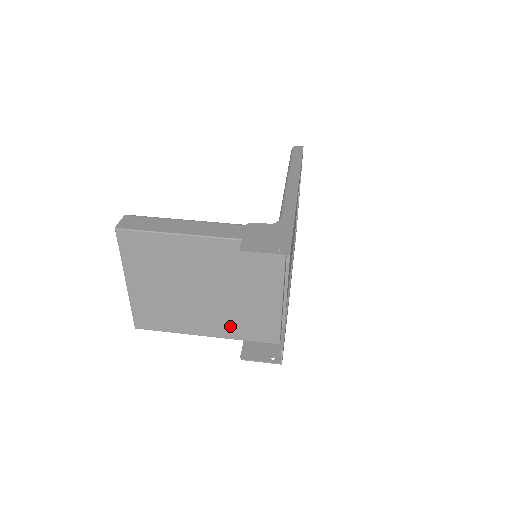
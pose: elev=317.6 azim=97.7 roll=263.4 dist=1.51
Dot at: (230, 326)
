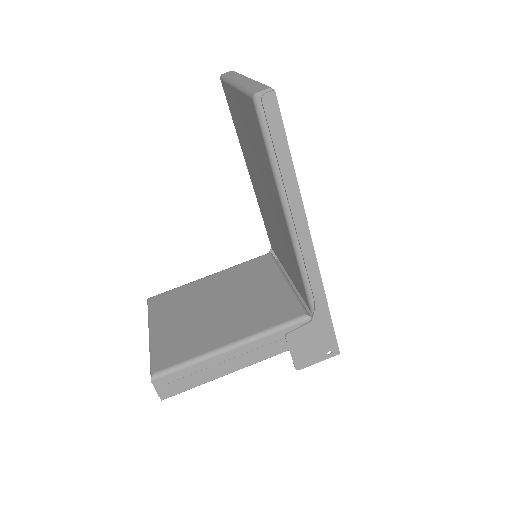
Dot at: occluded
